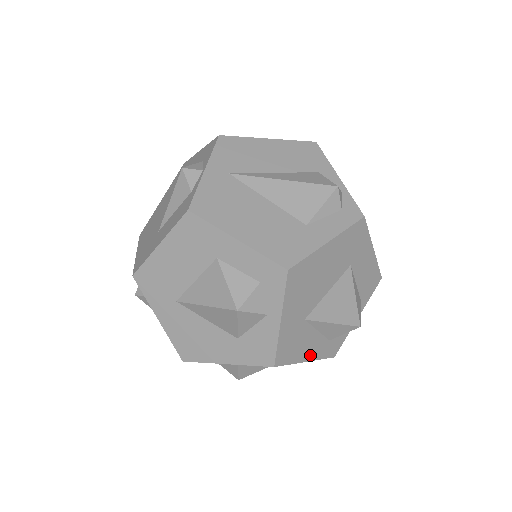
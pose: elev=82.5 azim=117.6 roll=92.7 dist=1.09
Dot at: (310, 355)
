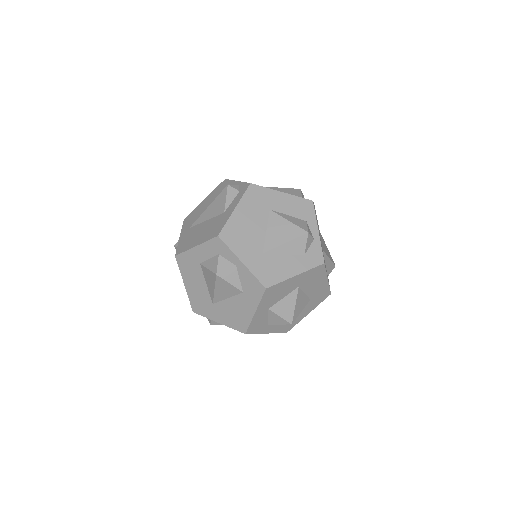
Dot at: (295, 271)
